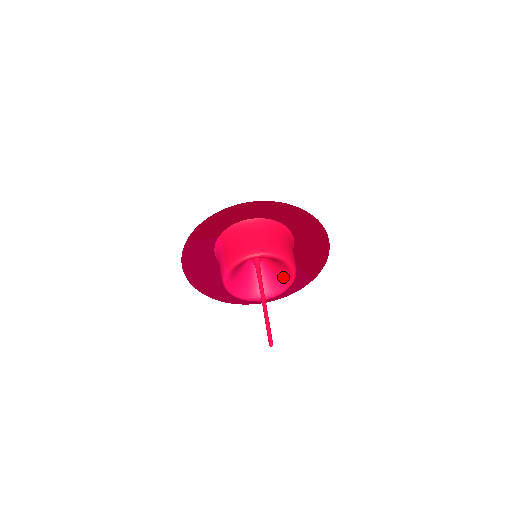
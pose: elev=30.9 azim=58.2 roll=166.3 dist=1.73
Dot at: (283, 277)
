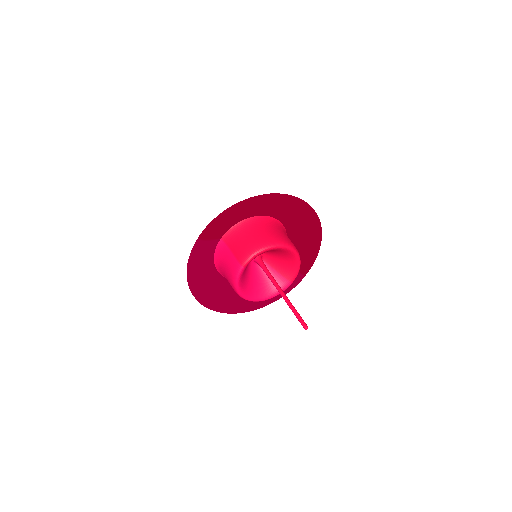
Dot at: (287, 272)
